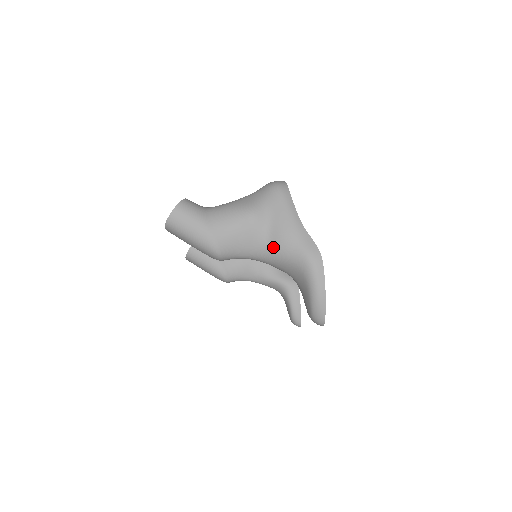
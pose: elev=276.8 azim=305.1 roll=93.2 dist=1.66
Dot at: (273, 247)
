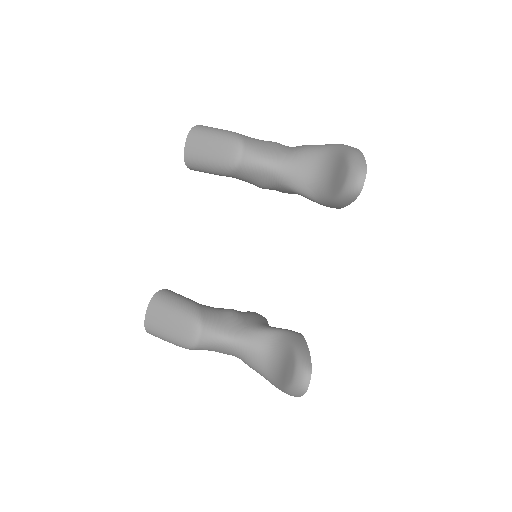
Dot at: (297, 149)
